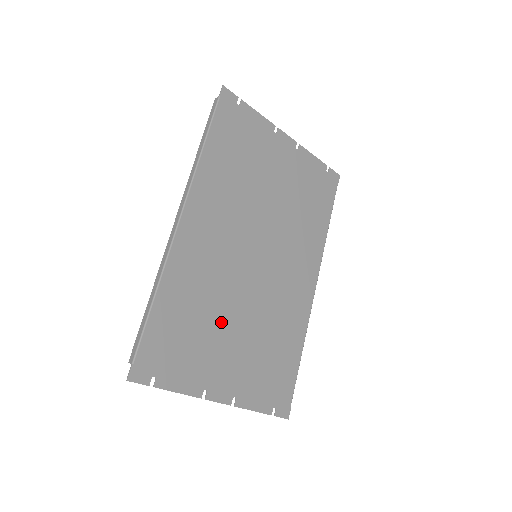
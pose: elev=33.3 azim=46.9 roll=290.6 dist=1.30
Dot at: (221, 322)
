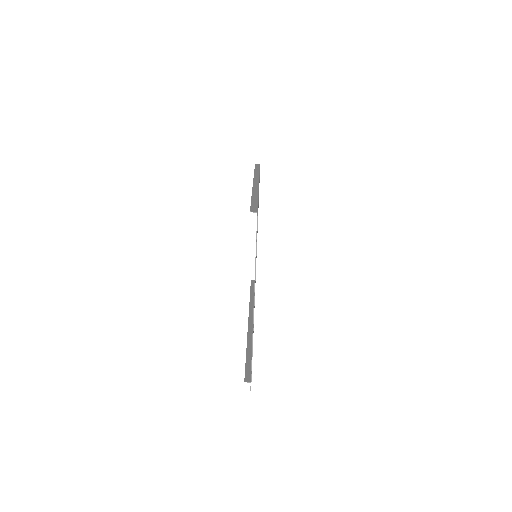
Dot at: occluded
